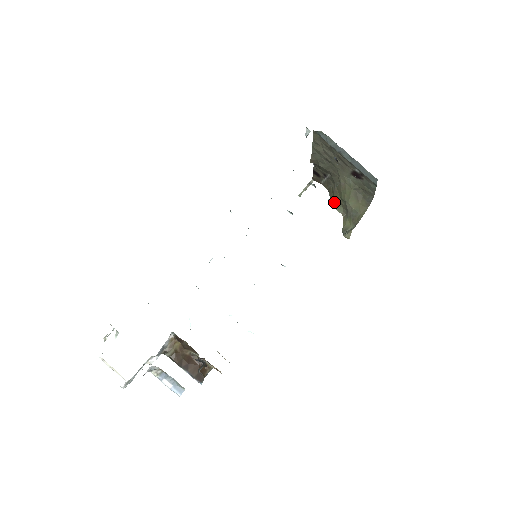
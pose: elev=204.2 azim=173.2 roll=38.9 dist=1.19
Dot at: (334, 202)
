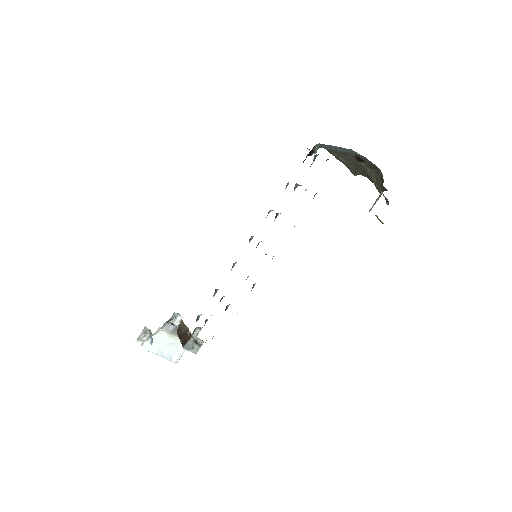
Dot at: (385, 198)
